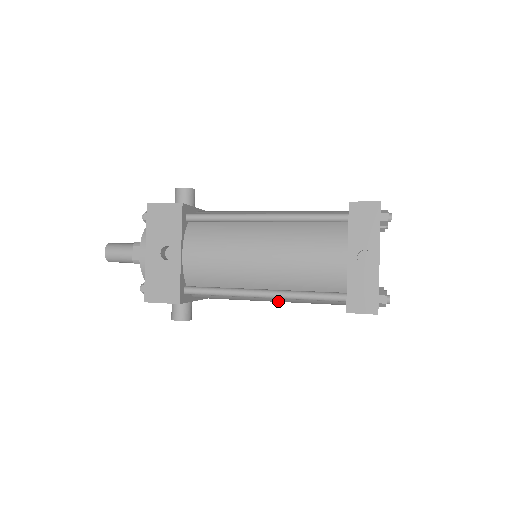
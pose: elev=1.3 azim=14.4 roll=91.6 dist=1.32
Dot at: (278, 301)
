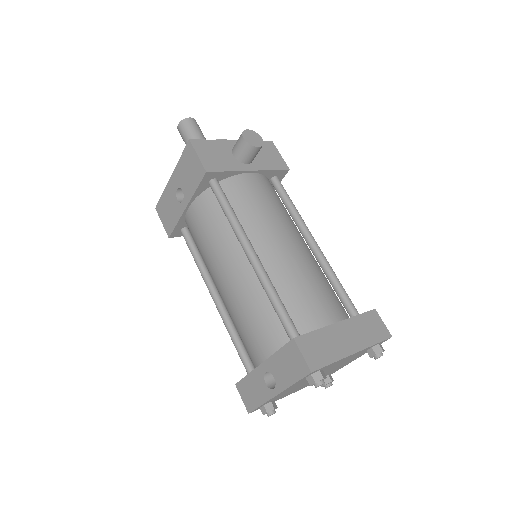
Dot at: occluded
